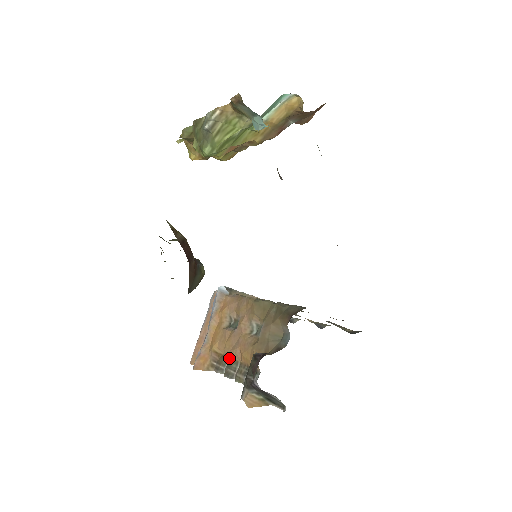
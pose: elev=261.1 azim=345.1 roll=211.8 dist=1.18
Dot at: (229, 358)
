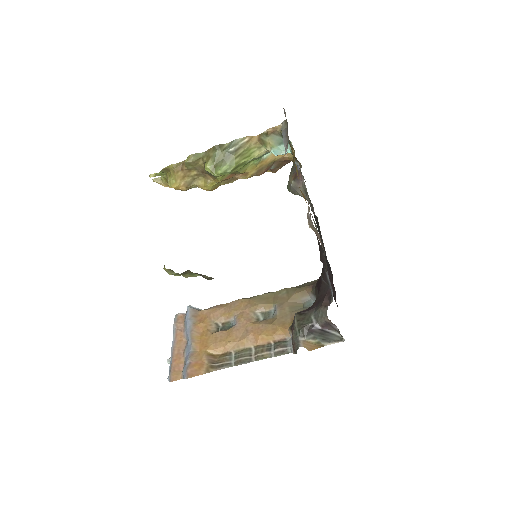
Dot at: (234, 351)
